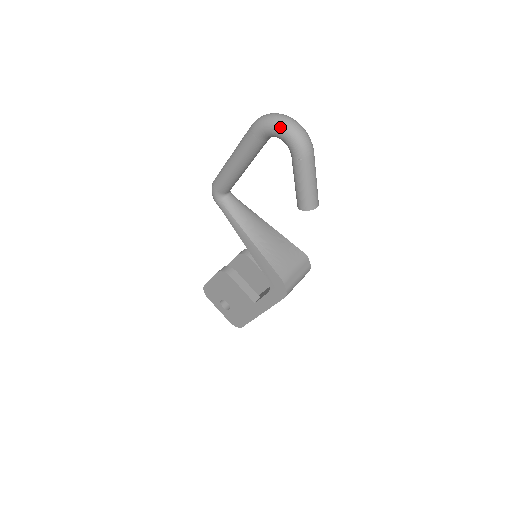
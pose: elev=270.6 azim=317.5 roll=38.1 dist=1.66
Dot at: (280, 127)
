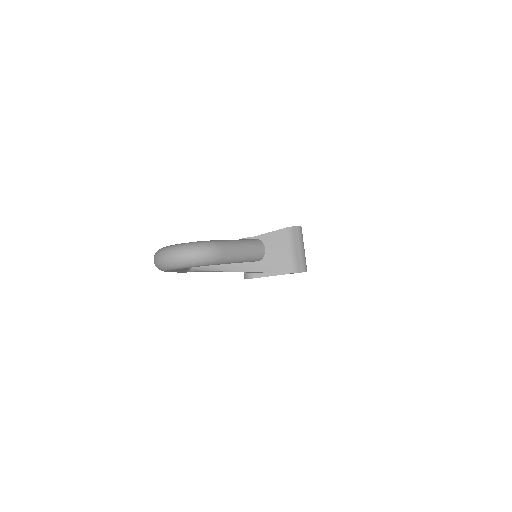
Dot at: (178, 268)
